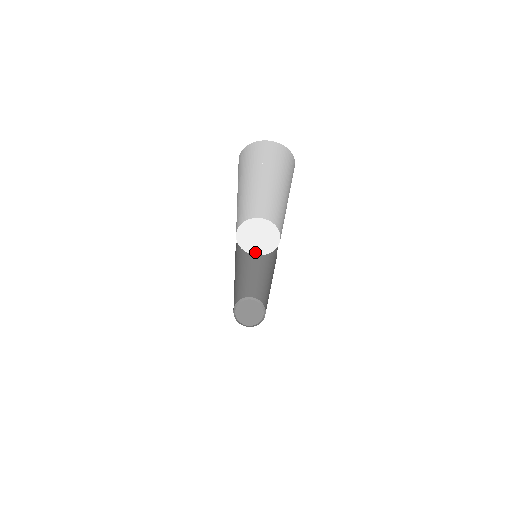
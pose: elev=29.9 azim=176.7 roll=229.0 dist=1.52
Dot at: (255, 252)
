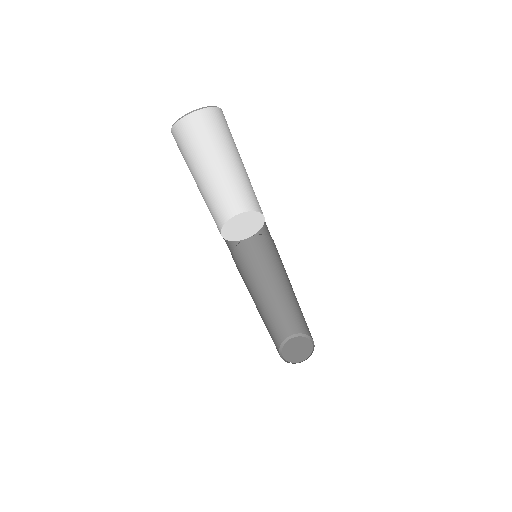
Dot at: (234, 239)
